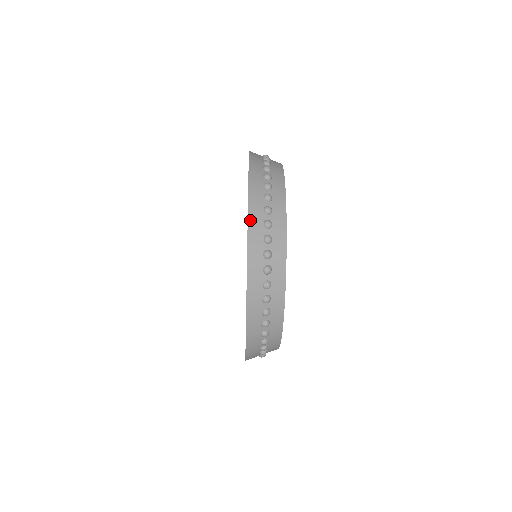
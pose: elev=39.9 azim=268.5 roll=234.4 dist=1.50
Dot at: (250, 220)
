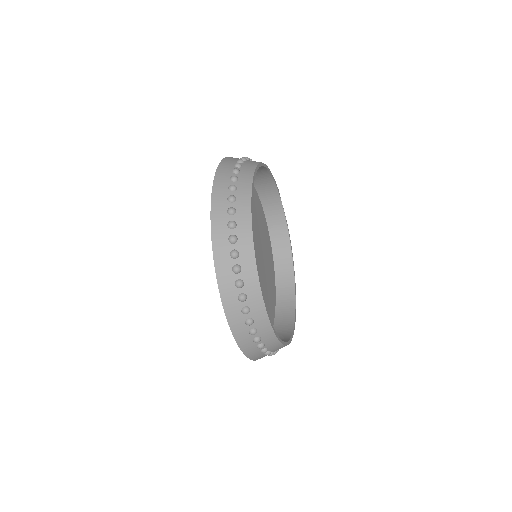
Dot at: (228, 314)
